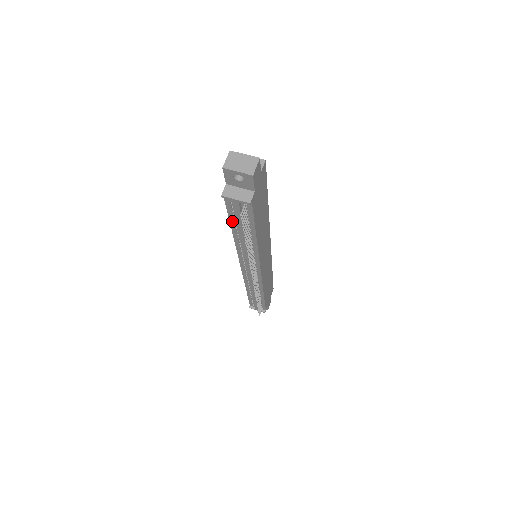
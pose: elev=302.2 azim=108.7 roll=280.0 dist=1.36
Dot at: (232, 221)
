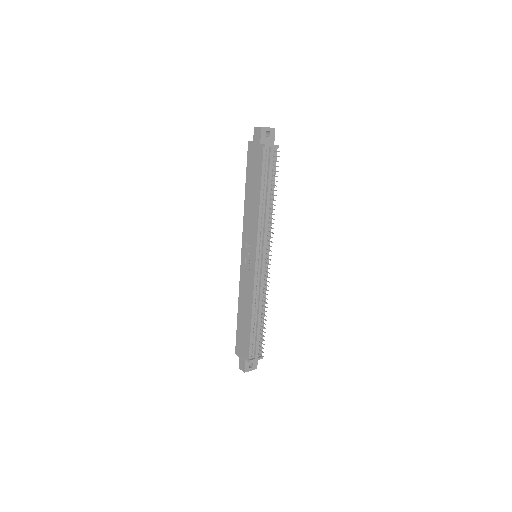
Dot at: (262, 181)
